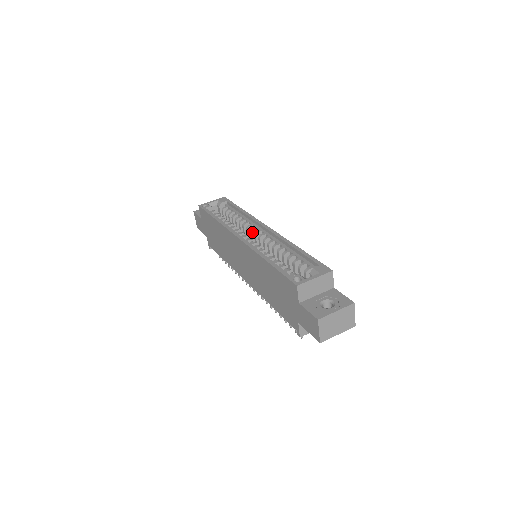
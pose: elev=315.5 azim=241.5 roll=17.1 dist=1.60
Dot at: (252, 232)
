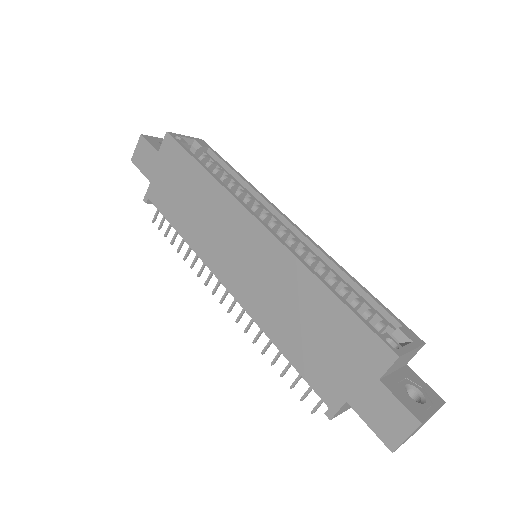
Dot at: (264, 219)
